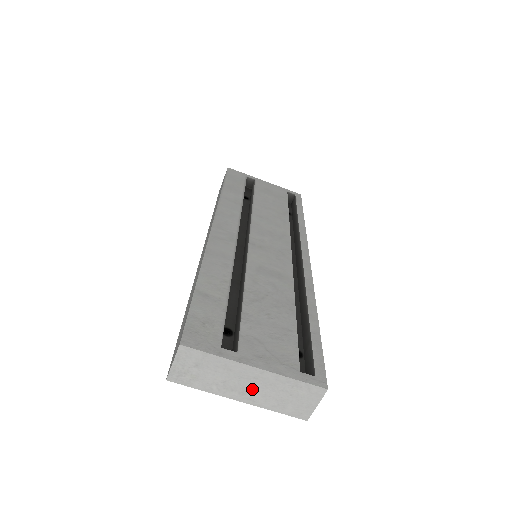
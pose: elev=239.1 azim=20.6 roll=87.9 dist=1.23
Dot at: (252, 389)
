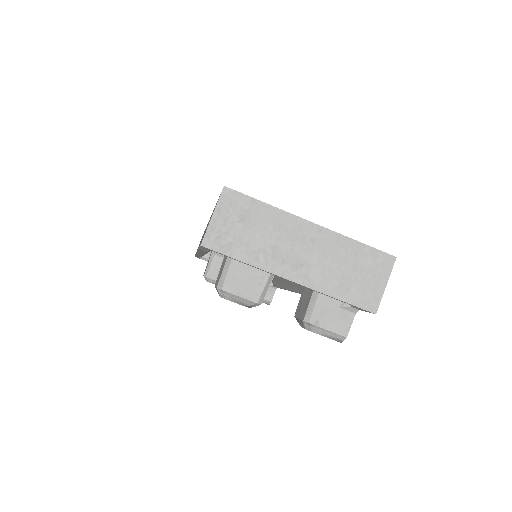
Dot at: (308, 259)
